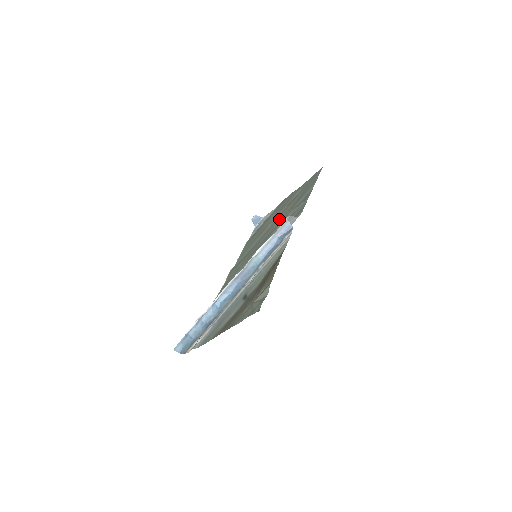
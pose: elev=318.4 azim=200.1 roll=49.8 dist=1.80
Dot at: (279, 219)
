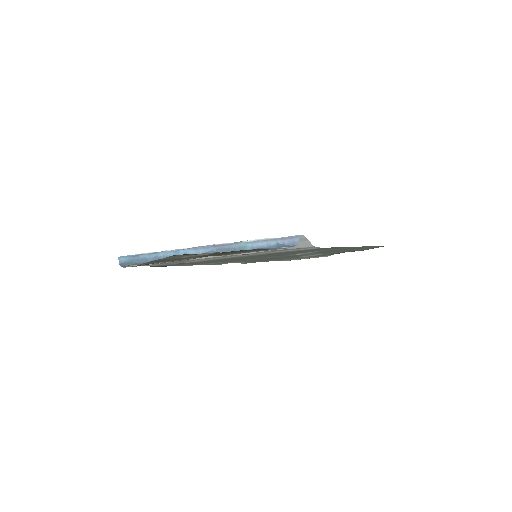
Dot at: occluded
